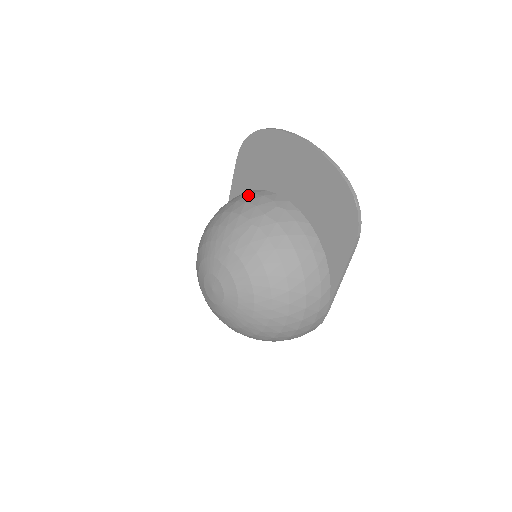
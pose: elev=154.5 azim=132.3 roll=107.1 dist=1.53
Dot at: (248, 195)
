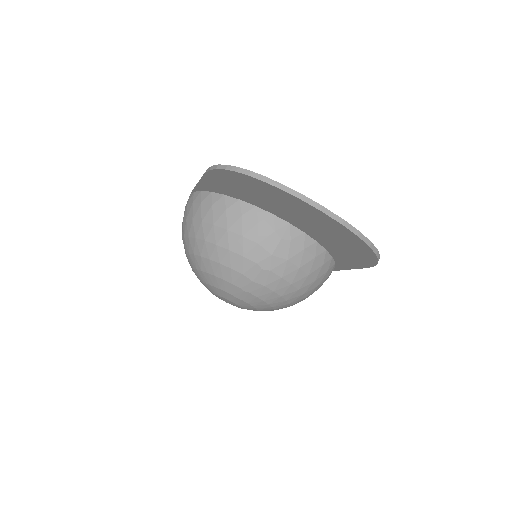
Dot at: (238, 219)
